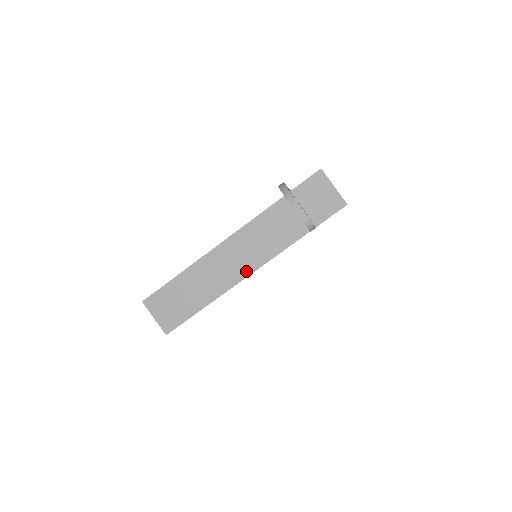
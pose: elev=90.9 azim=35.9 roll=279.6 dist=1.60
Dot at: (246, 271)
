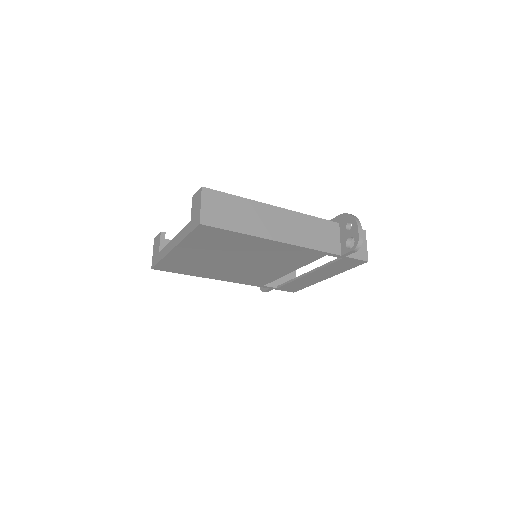
Dot at: (289, 239)
